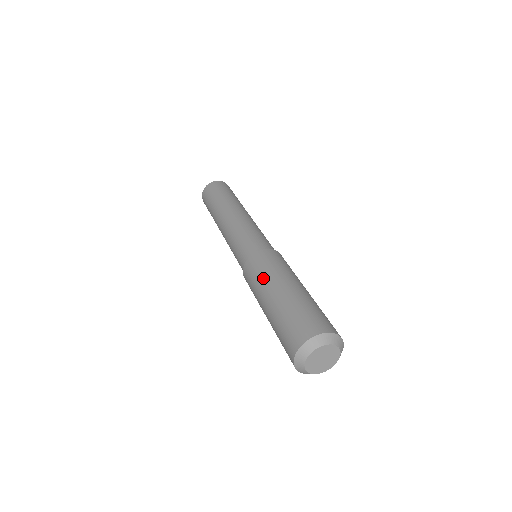
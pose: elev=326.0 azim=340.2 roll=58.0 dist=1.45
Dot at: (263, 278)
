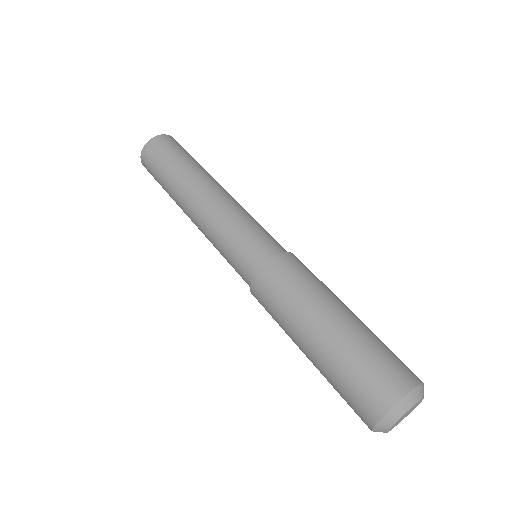
Dot at: (284, 317)
